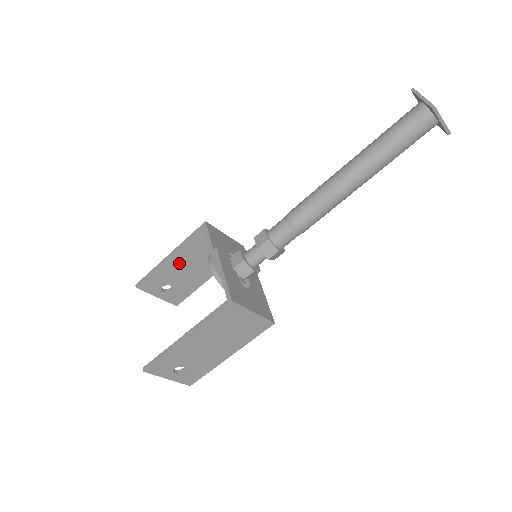
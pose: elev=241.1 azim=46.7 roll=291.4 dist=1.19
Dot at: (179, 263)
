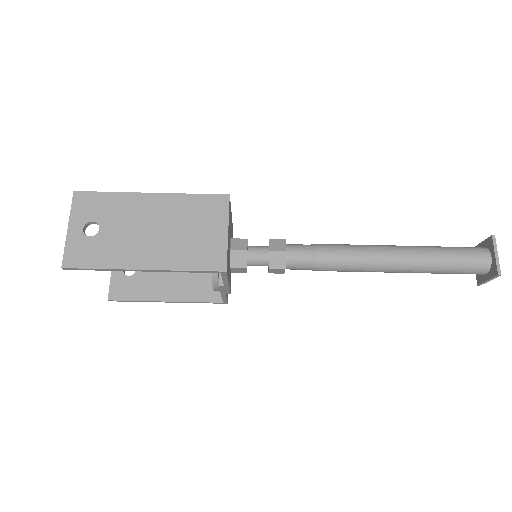
Dot at: occluded
